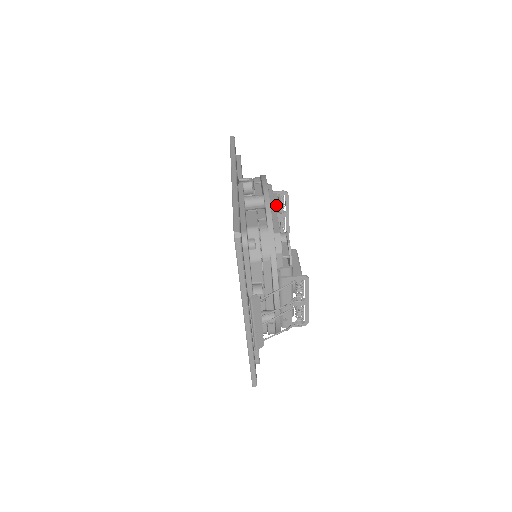
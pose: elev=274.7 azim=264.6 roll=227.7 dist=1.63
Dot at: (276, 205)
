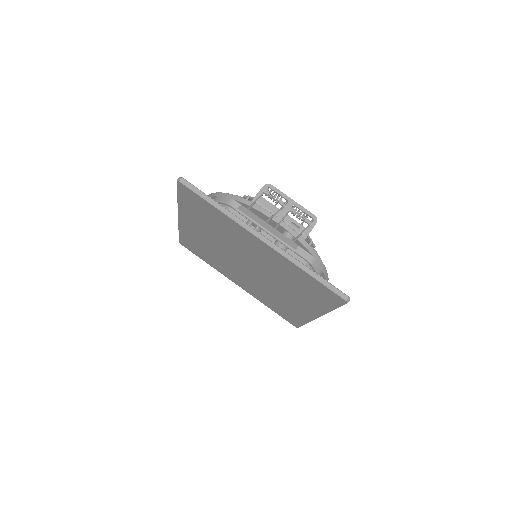
Dot at: occluded
